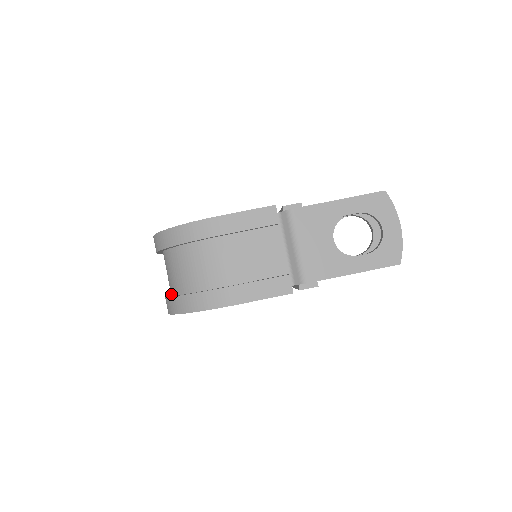
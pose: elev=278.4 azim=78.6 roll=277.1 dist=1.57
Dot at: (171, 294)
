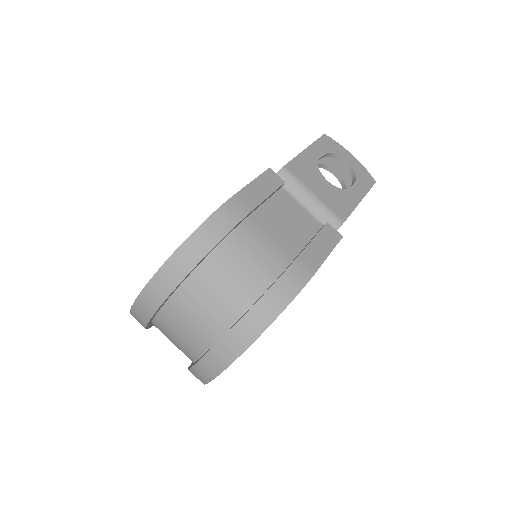
Dot at: (213, 342)
